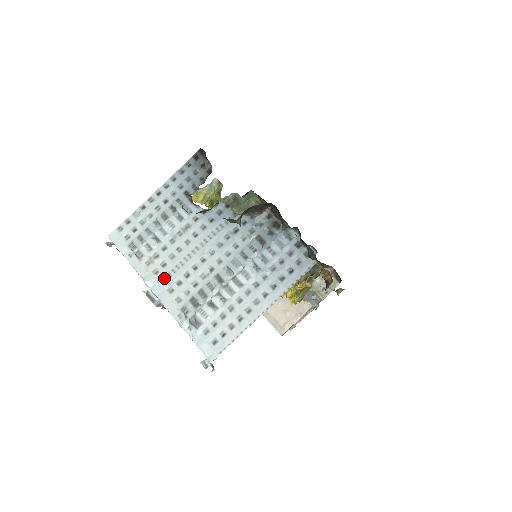
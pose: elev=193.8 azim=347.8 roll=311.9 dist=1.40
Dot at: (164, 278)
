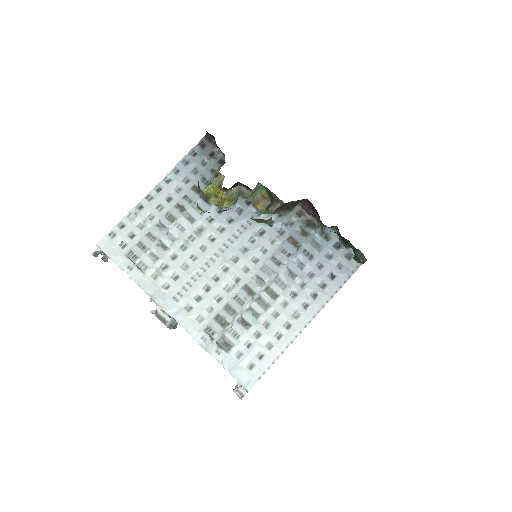
Dot at: (178, 293)
